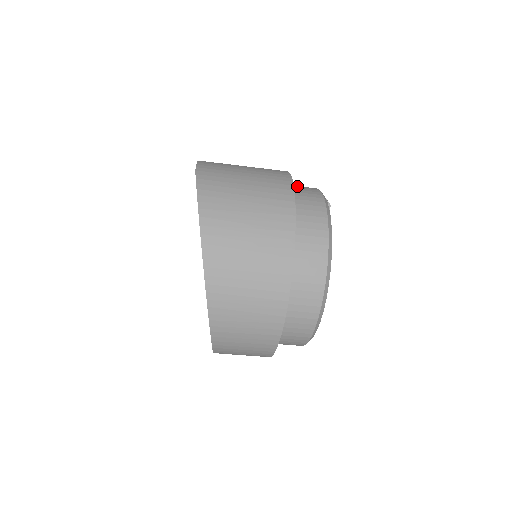
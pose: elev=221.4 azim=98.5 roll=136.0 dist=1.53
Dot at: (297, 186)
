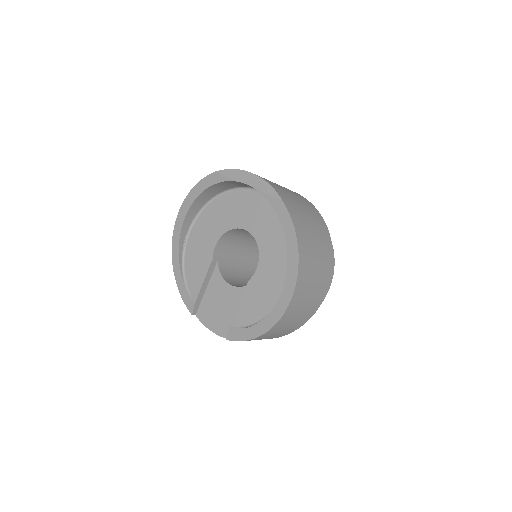
Dot at: occluded
